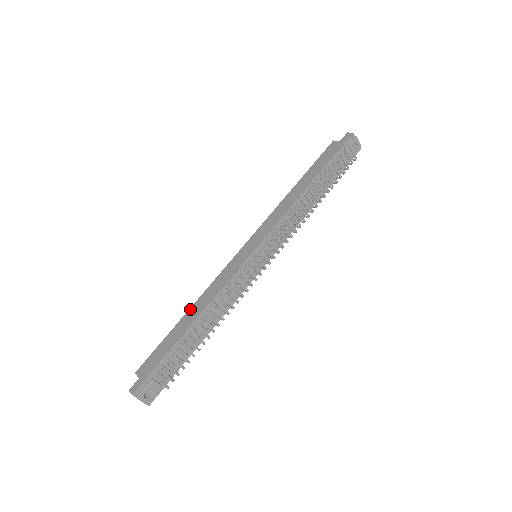
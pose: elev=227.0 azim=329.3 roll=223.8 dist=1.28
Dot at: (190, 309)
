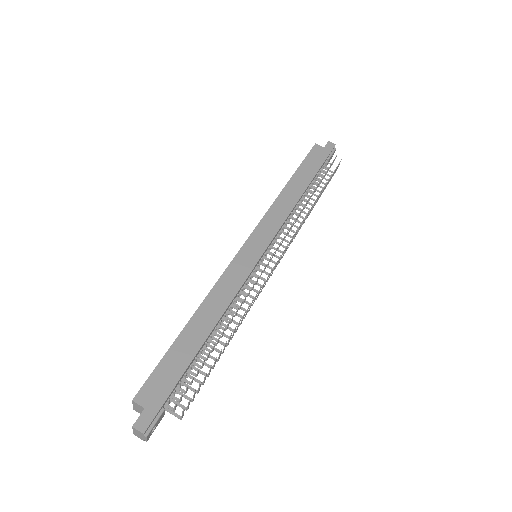
Dot at: (196, 314)
